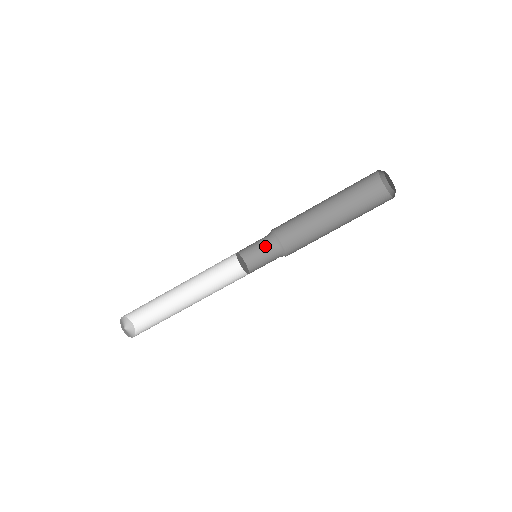
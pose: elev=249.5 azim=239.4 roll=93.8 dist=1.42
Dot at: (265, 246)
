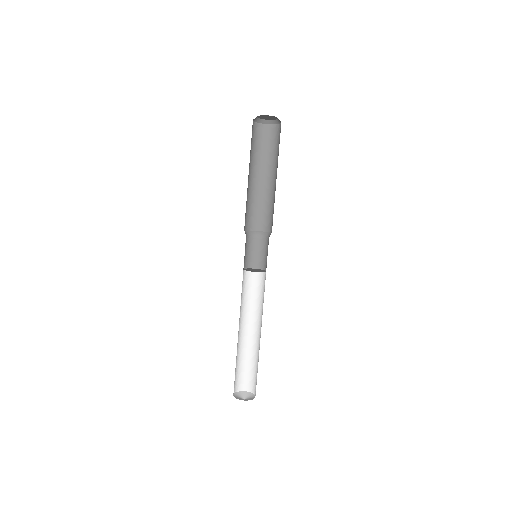
Dot at: (258, 245)
